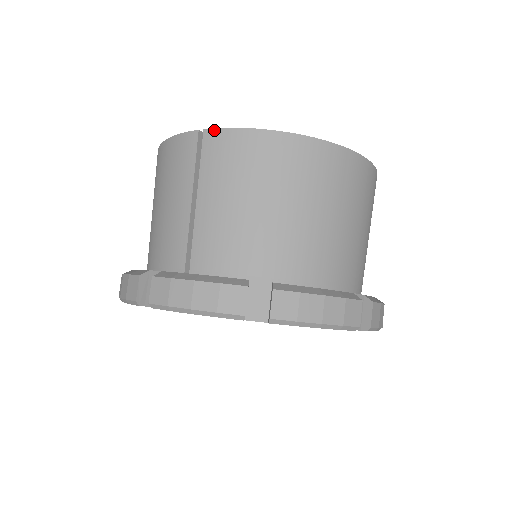
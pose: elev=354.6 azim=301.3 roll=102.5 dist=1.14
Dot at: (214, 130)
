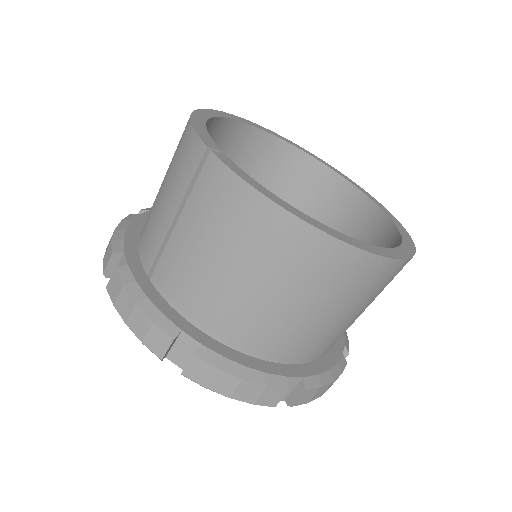
Dot at: (218, 160)
